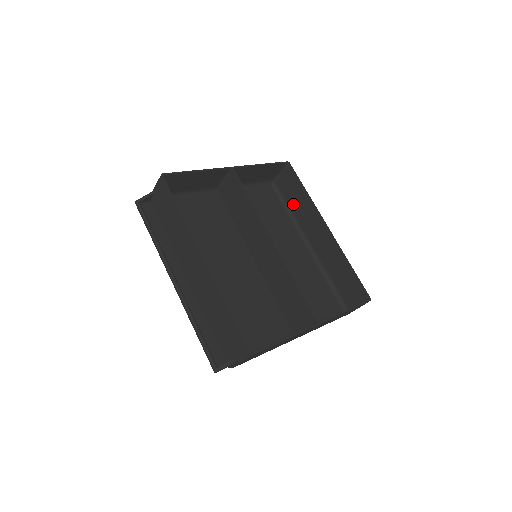
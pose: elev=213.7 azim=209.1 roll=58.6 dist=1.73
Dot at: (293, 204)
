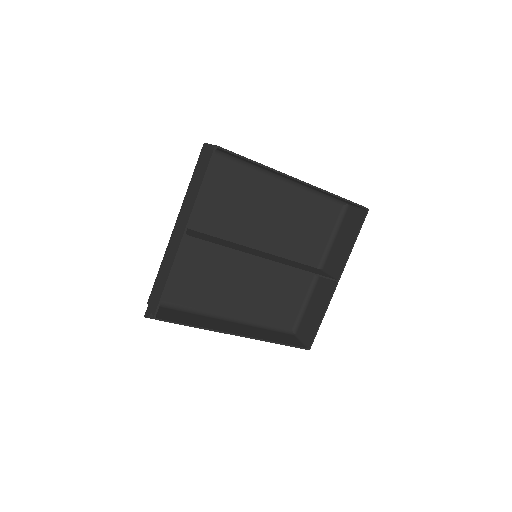
Dot at: occluded
